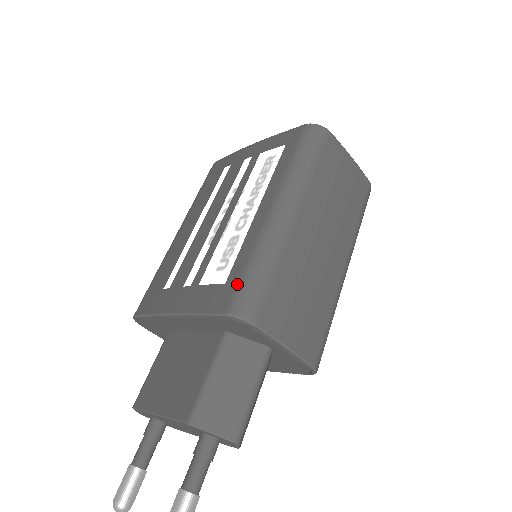
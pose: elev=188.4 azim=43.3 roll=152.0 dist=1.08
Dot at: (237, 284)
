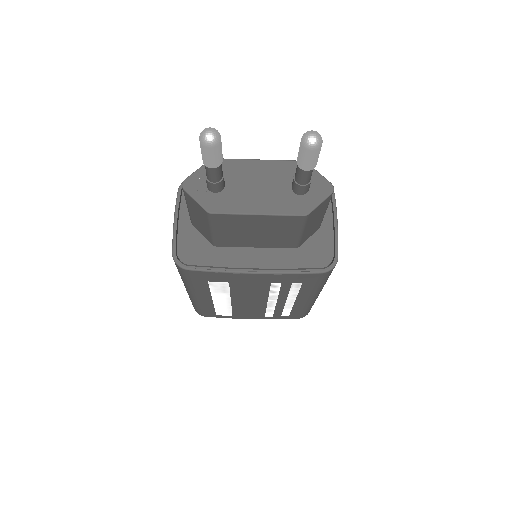
Dot at: occluded
